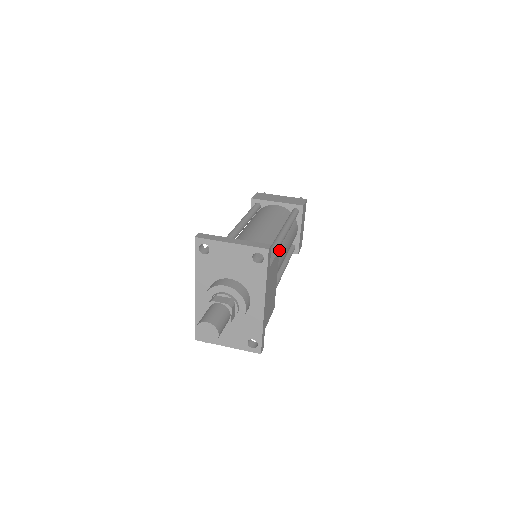
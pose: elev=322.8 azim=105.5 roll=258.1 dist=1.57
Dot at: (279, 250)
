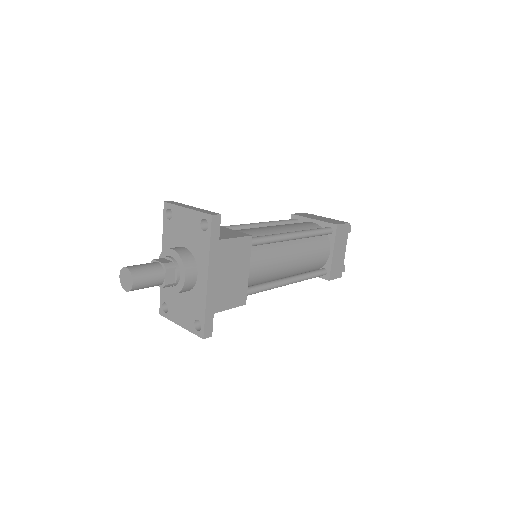
Dot at: (273, 250)
